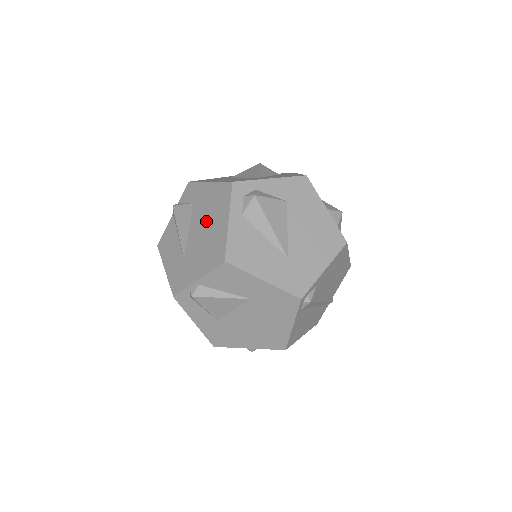
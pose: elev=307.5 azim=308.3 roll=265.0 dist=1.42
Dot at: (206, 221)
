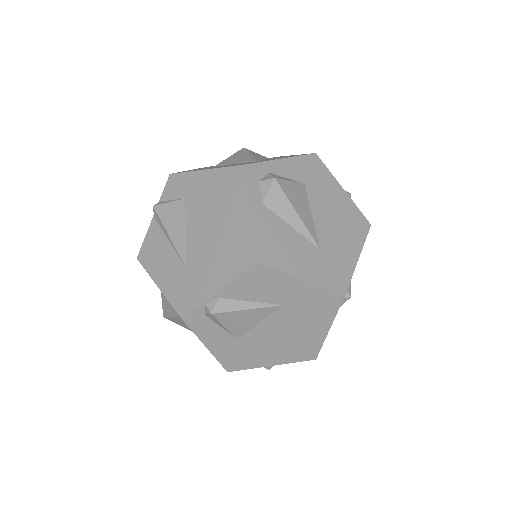
Dot at: (212, 217)
